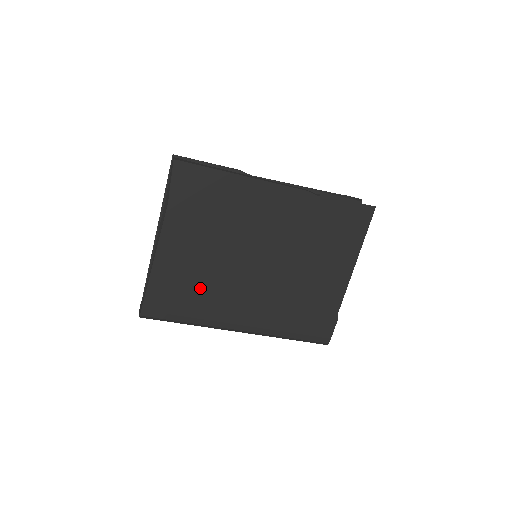
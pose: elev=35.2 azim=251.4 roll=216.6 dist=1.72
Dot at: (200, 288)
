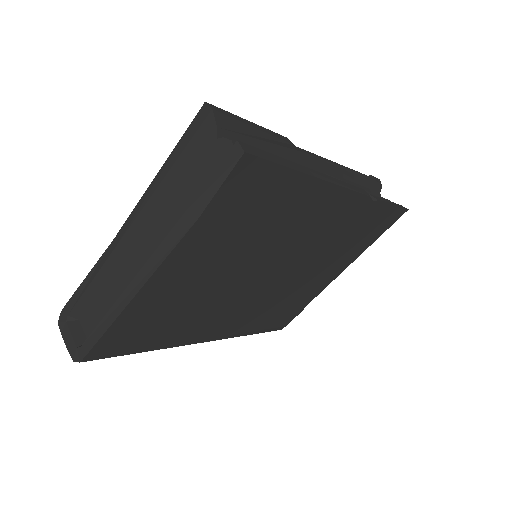
Dot at: (183, 315)
